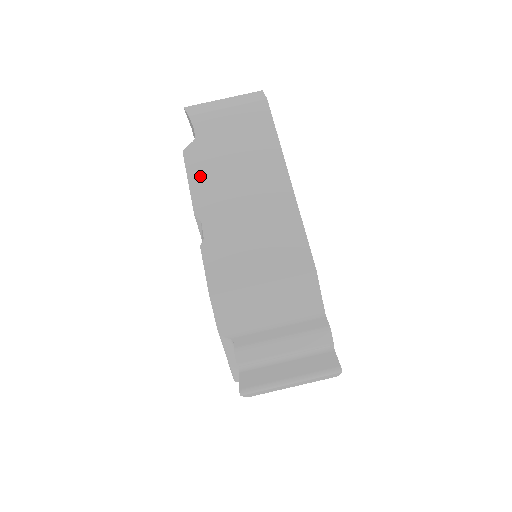
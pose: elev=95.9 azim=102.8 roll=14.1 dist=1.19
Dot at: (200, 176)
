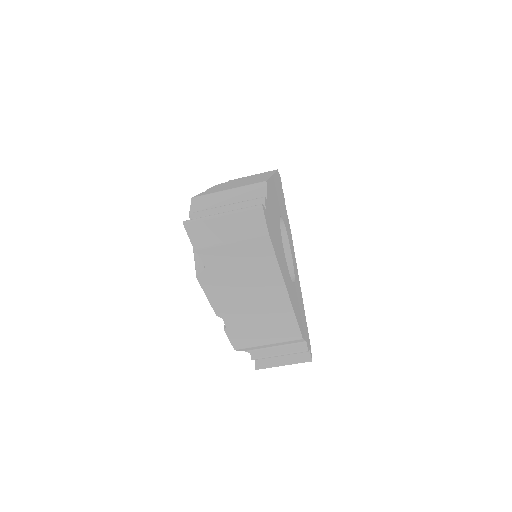
Dot at: (215, 294)
